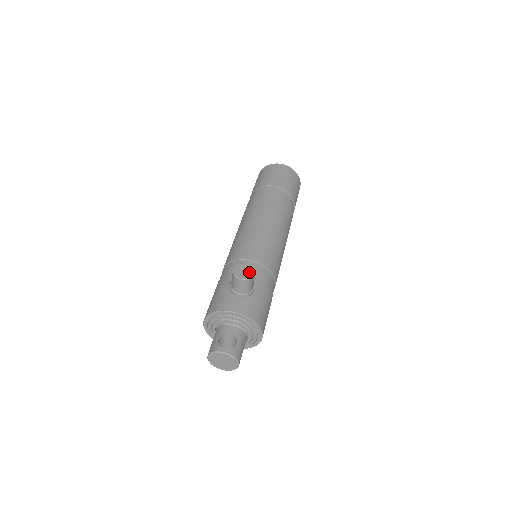
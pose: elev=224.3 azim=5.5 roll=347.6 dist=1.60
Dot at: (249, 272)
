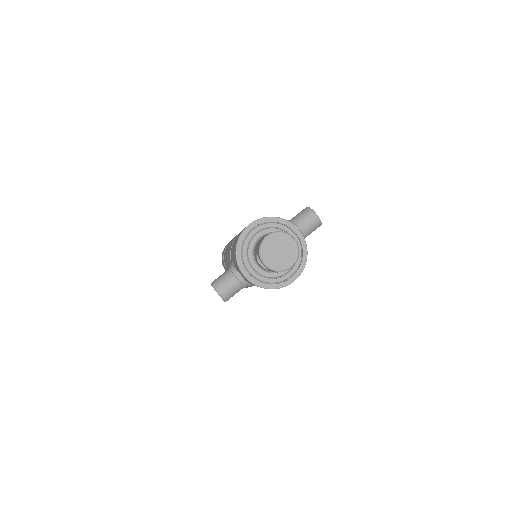
Dot at: occluded
